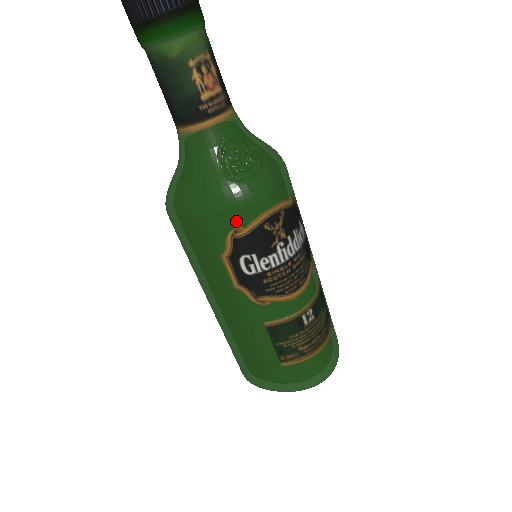
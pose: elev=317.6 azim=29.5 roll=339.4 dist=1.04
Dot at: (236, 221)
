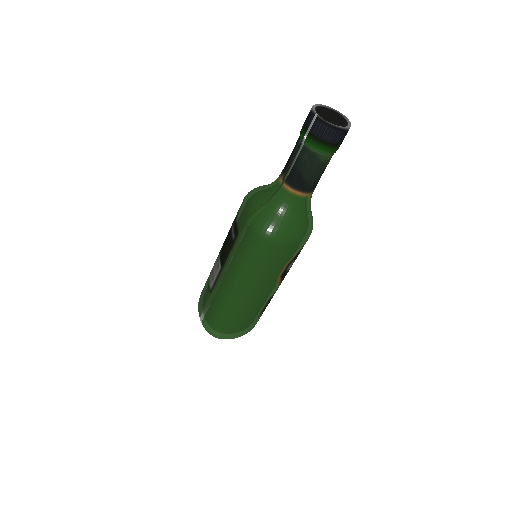
Dot at: (305, 243)
